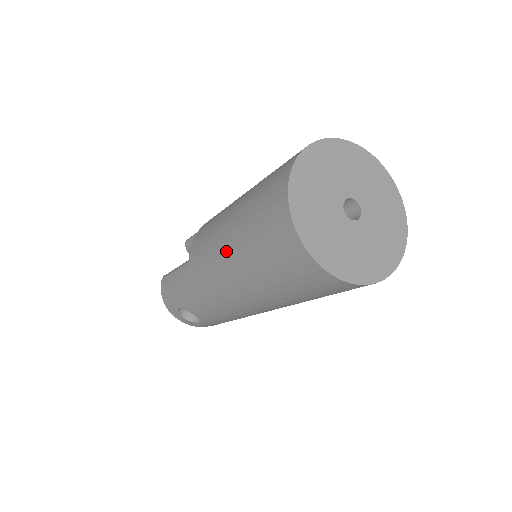
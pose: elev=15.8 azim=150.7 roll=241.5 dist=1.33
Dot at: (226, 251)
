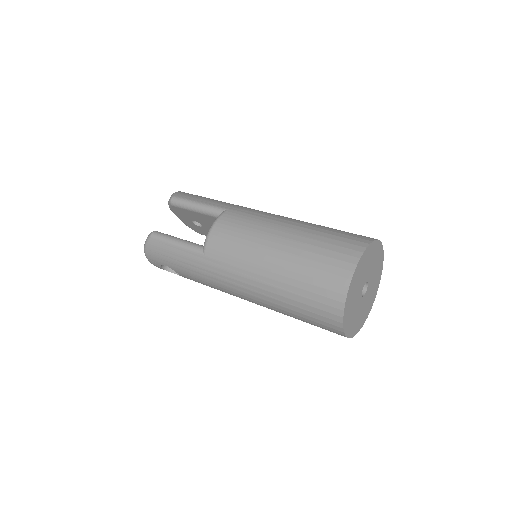
Dot at: (262, 281)
